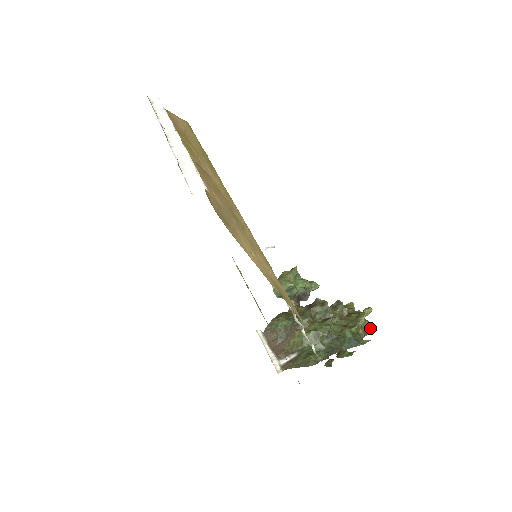
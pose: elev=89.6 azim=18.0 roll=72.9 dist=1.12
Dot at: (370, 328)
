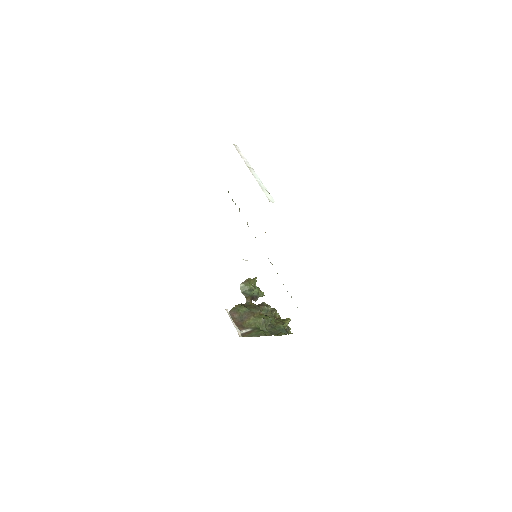
Dot at: (289, 330)
